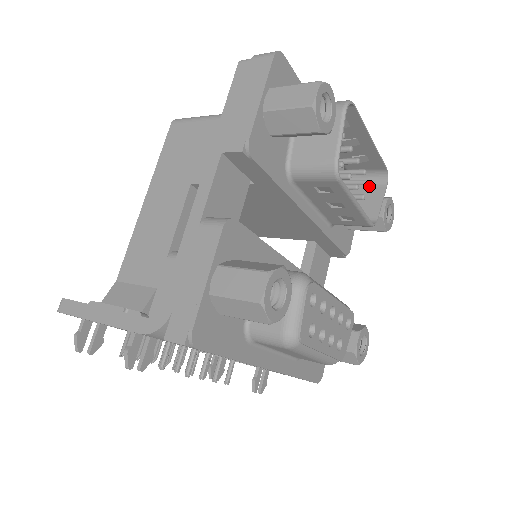
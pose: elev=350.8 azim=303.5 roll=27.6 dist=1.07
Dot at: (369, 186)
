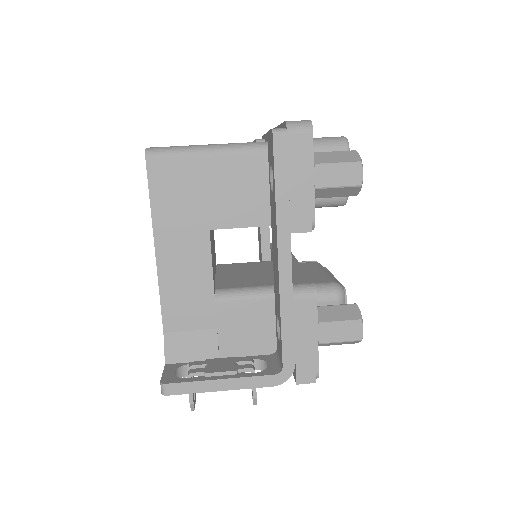
Dot at: occluded
